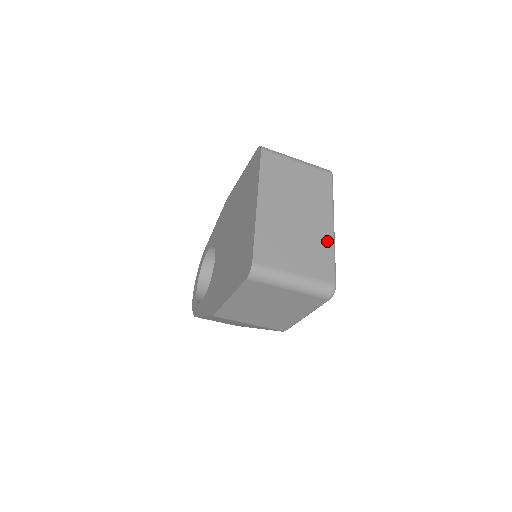
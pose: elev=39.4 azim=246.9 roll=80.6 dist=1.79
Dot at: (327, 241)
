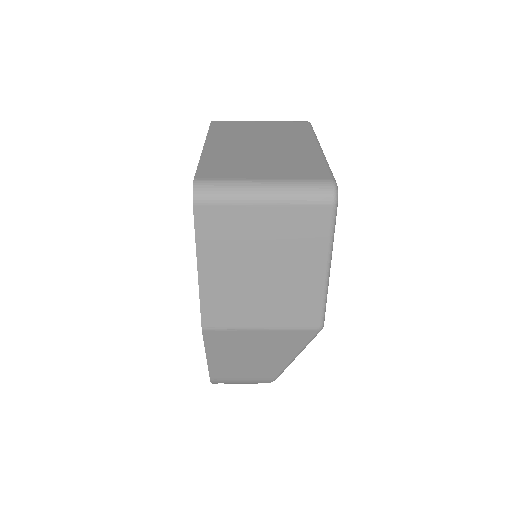
Dot at: (311, 155)
